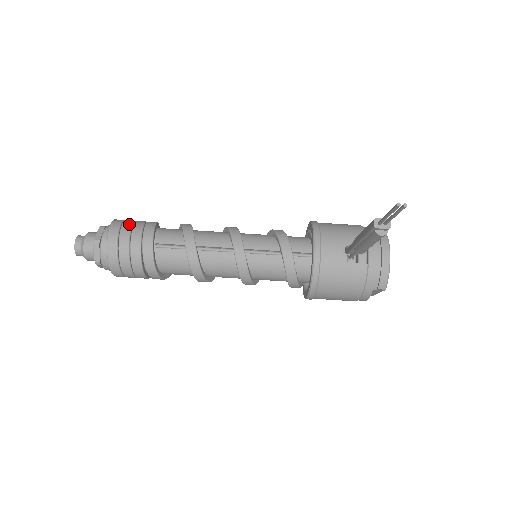
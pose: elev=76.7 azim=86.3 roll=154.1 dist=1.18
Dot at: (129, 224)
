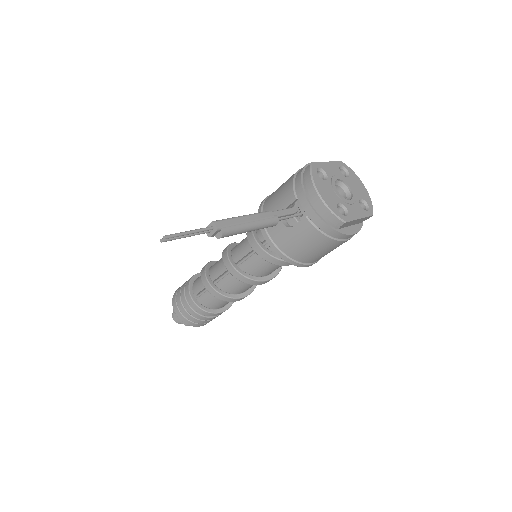
Dot at: (179, 291)
